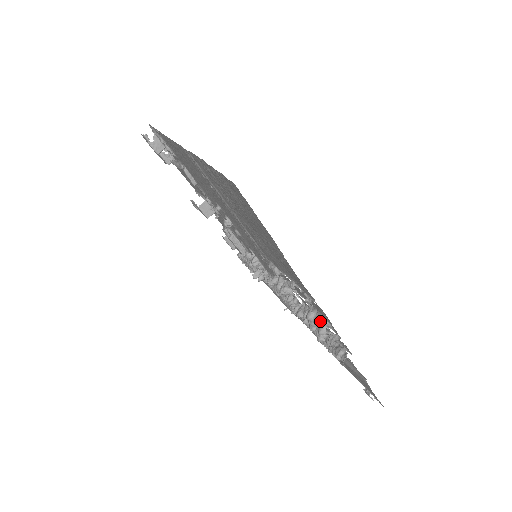
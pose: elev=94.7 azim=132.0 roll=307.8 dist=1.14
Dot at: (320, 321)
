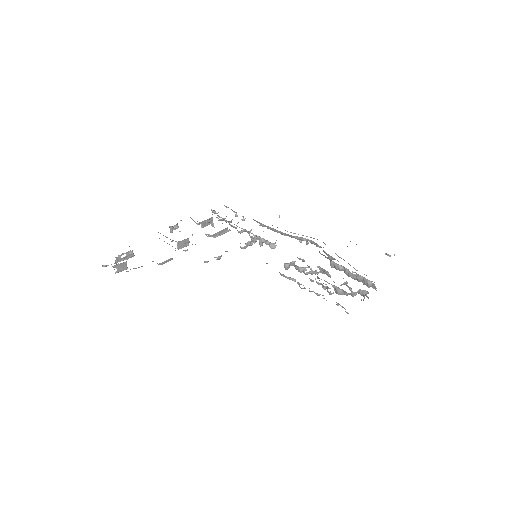
Dot at: (349, 294)
